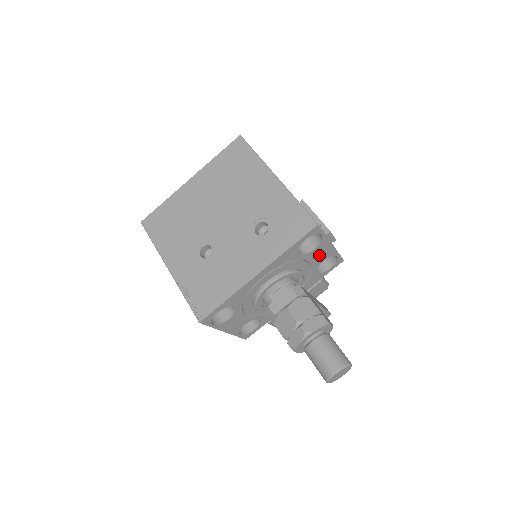
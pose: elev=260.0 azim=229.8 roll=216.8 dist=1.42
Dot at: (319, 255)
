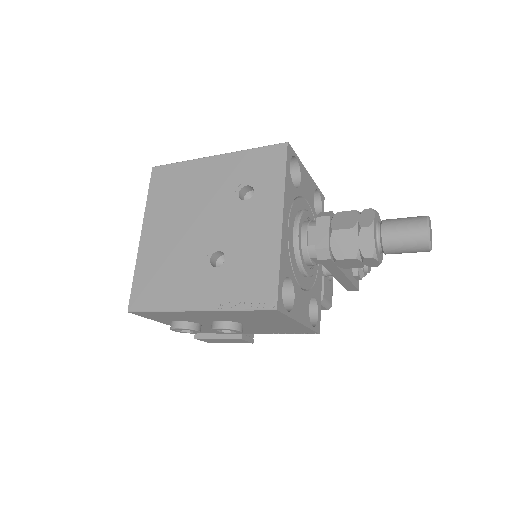
Dot at: (307, 189)
